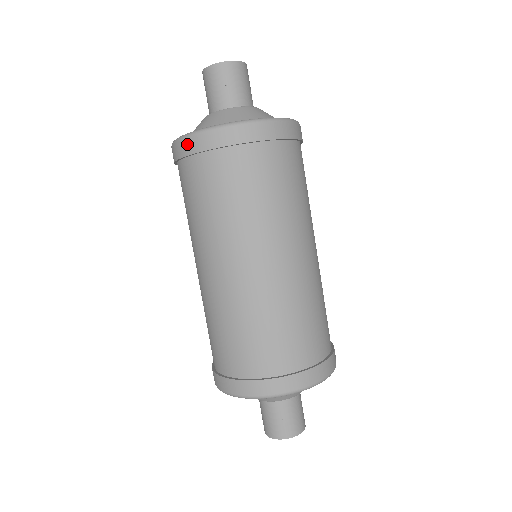
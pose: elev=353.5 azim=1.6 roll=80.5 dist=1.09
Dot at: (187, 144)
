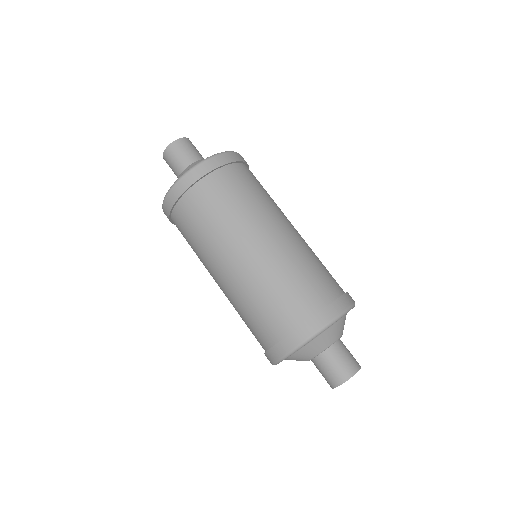
Dot at: (165, 213)
